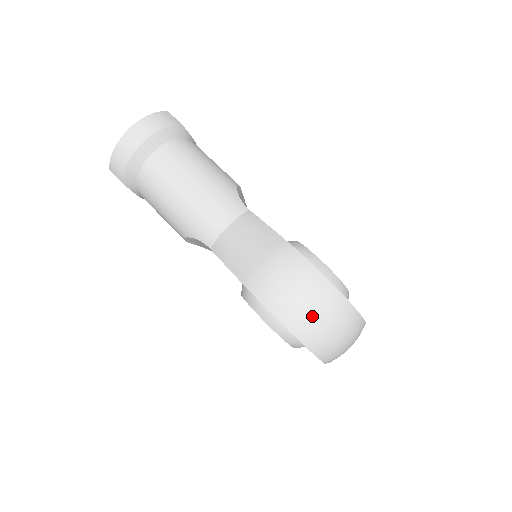
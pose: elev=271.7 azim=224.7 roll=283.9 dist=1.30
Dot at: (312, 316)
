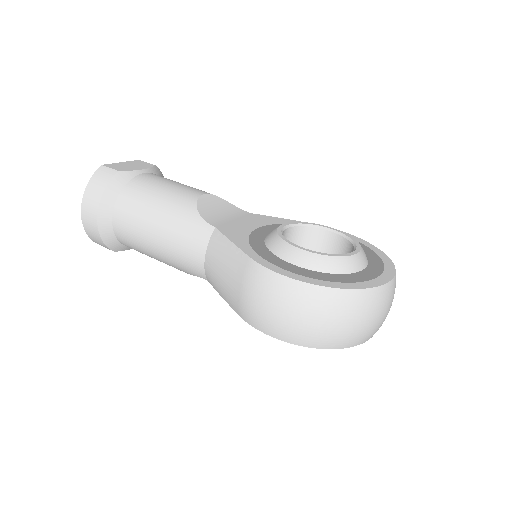
Dot at: (313, 326)
